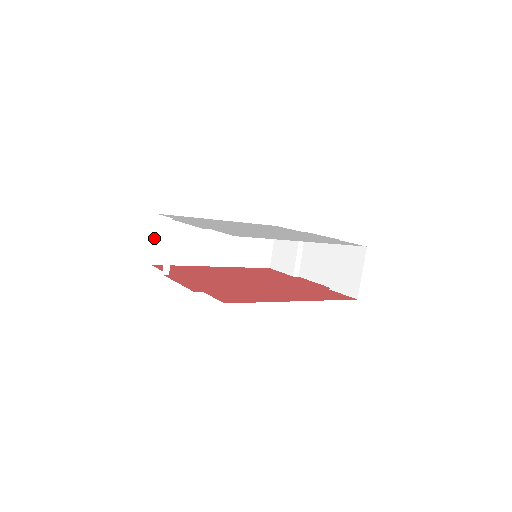
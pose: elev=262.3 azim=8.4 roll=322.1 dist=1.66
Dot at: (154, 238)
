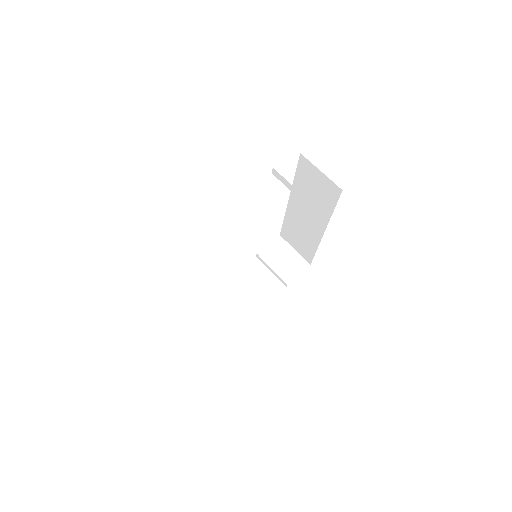
Dot at: occluded
